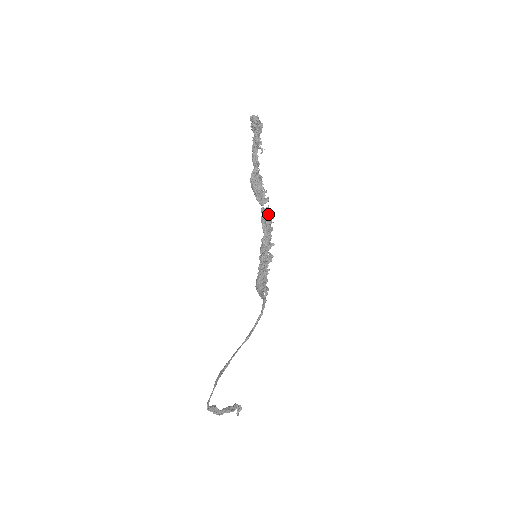
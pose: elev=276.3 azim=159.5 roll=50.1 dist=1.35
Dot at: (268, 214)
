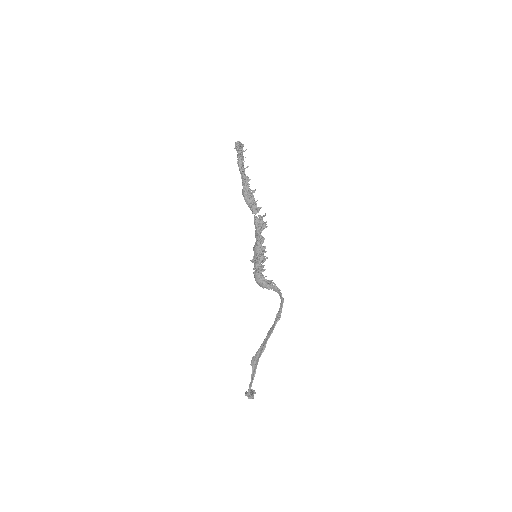
Dot at: (262, 220)
